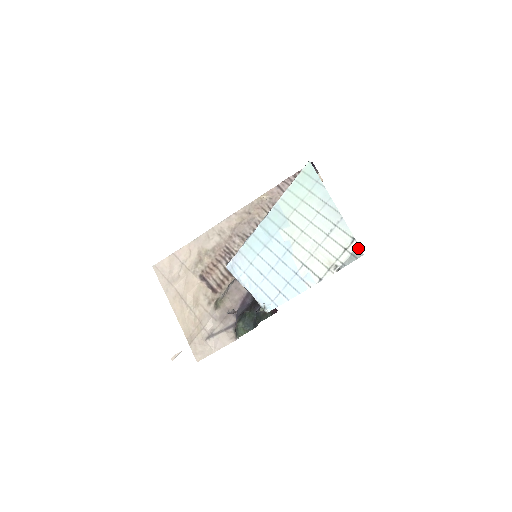
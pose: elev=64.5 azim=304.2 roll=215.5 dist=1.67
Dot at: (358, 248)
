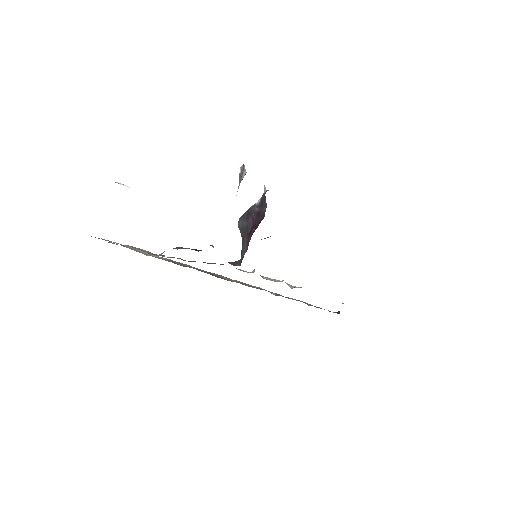
Dot at: occluded
